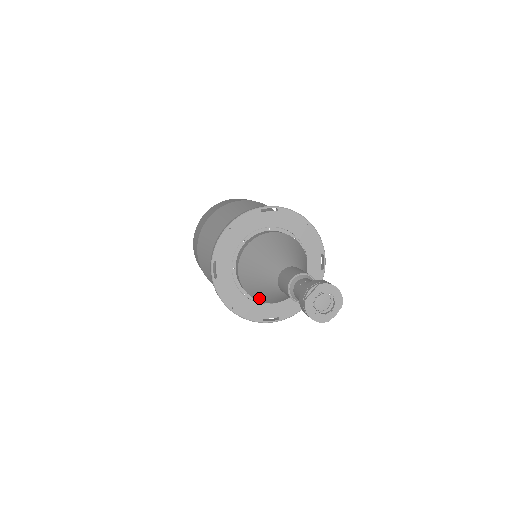
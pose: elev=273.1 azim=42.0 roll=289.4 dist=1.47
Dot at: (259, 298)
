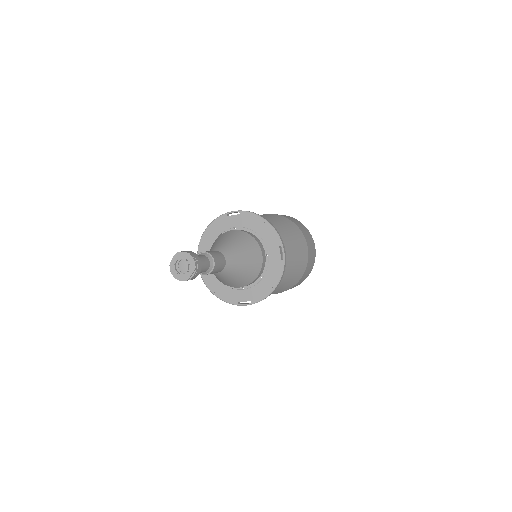
Dot at: (223, 282)
